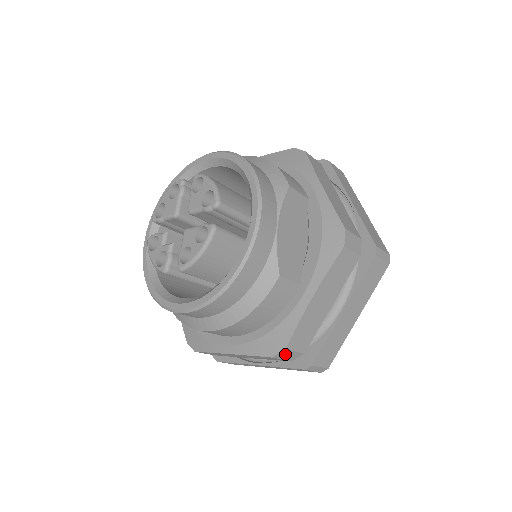
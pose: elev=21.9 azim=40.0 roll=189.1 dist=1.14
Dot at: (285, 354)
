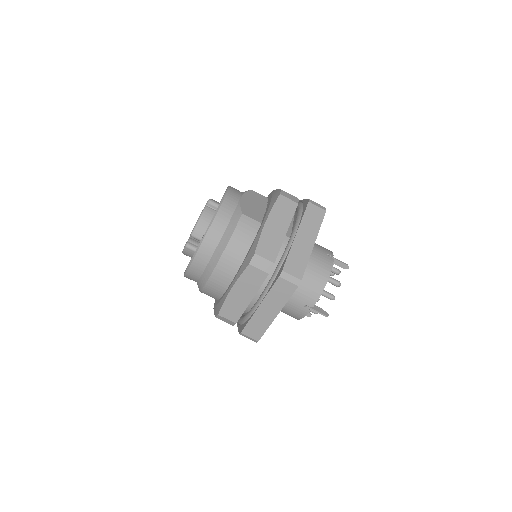
Dot at: (258, 261)
